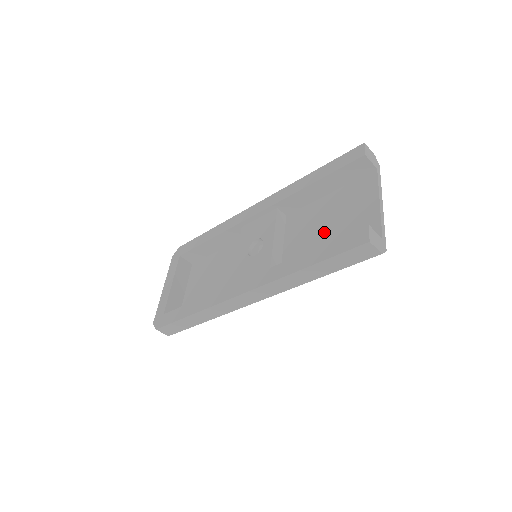
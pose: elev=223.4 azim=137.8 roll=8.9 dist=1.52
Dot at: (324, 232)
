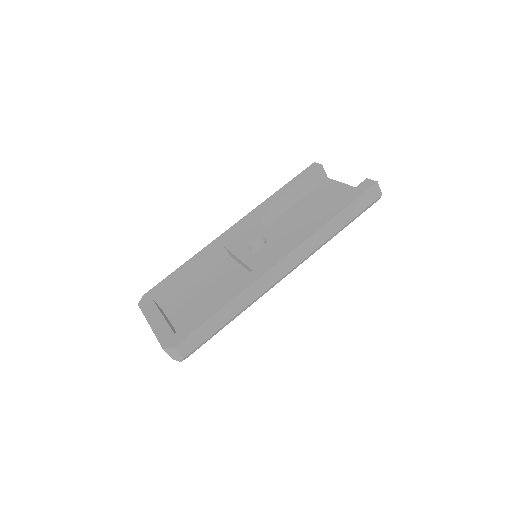
Dot at: (316, 215)
